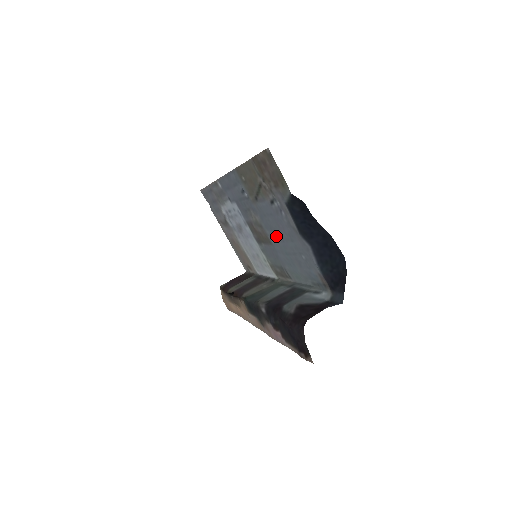
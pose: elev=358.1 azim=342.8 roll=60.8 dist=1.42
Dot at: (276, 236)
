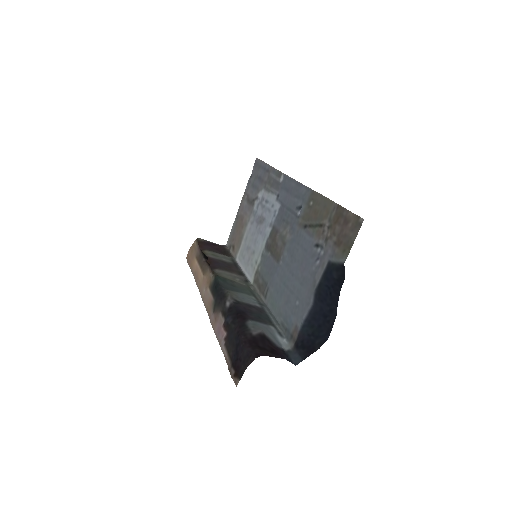
Dot at: (290, 265)
